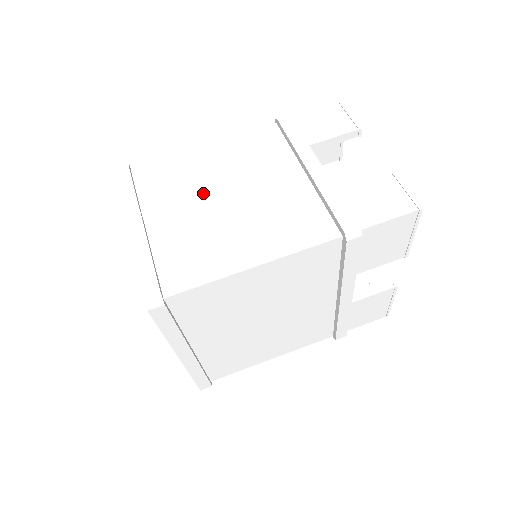
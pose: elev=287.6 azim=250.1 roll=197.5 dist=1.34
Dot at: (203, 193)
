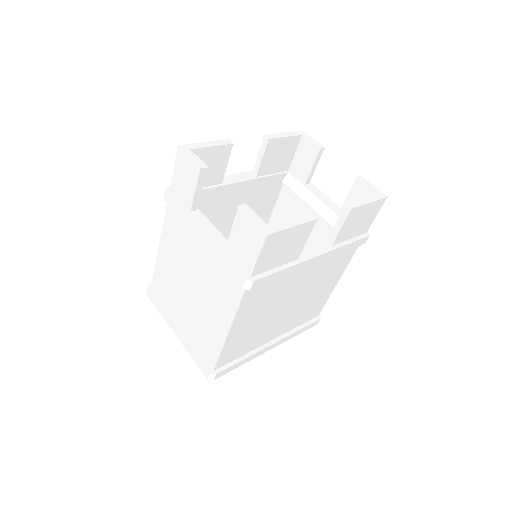
Dot at: (181, 288)
